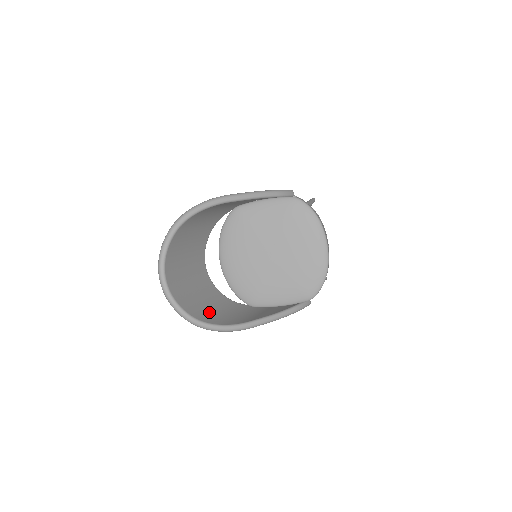
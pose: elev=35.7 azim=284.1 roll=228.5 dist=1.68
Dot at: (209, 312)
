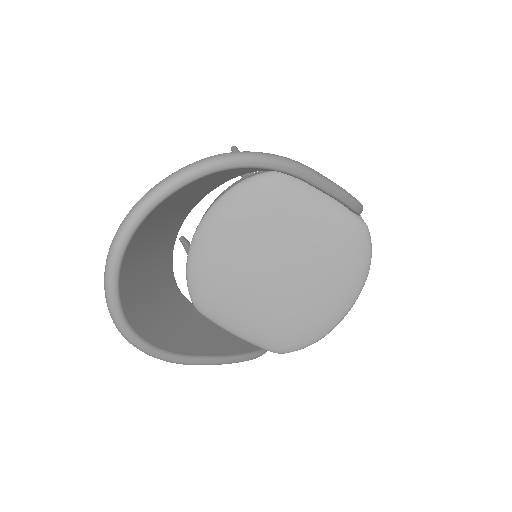
Dot at: (149, 311)
